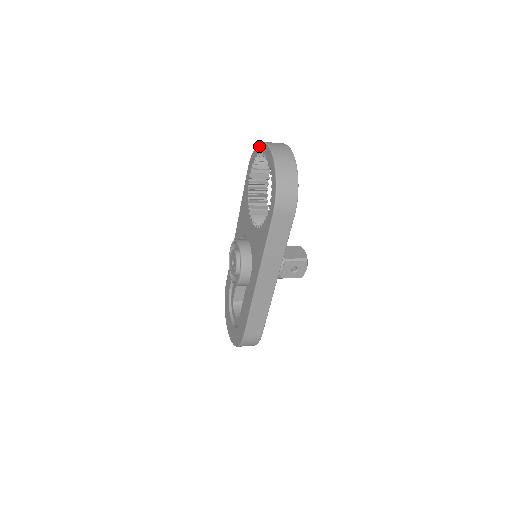
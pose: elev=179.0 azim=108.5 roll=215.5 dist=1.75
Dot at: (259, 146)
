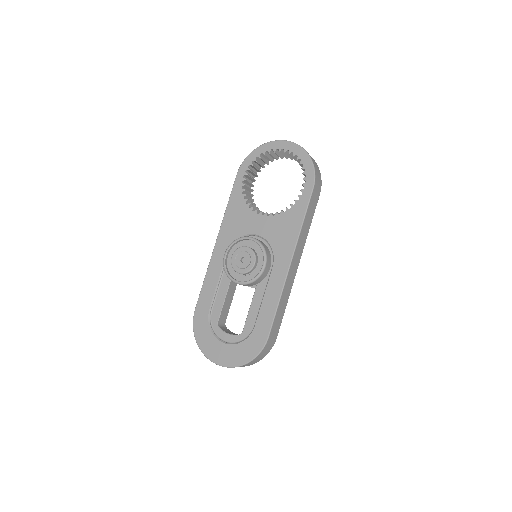
Dot at: (263, 146)
